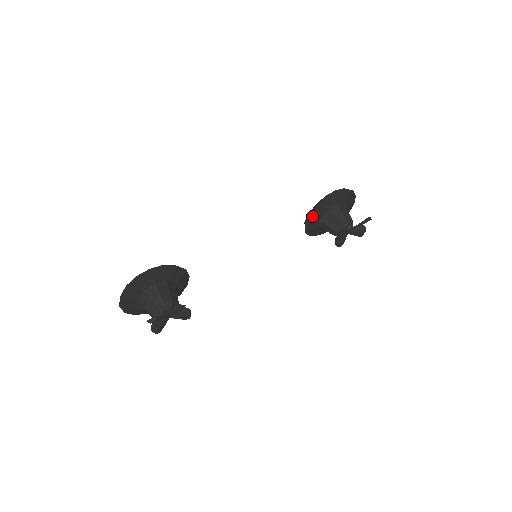
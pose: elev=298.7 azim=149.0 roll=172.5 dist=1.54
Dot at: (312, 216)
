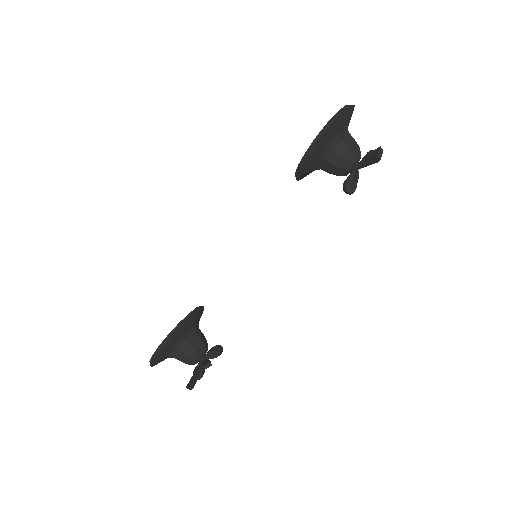
Dot at: (301, 175)
